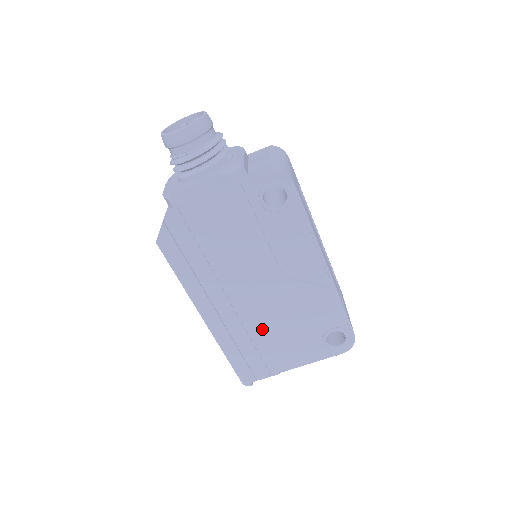
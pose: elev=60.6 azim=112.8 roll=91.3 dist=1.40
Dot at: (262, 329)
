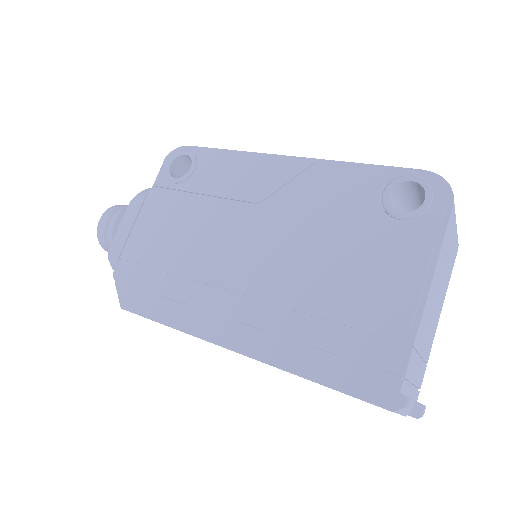
Dot at: (307, 287)
